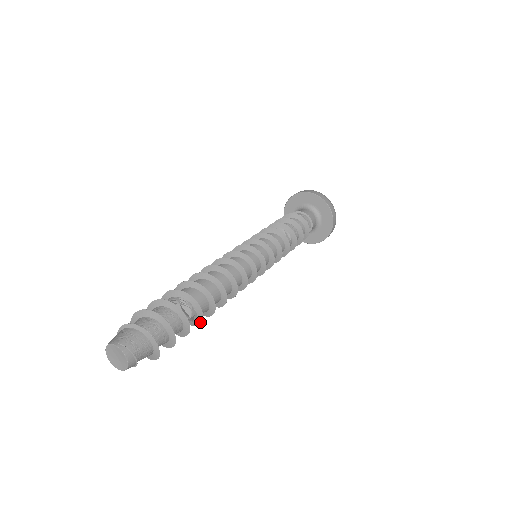
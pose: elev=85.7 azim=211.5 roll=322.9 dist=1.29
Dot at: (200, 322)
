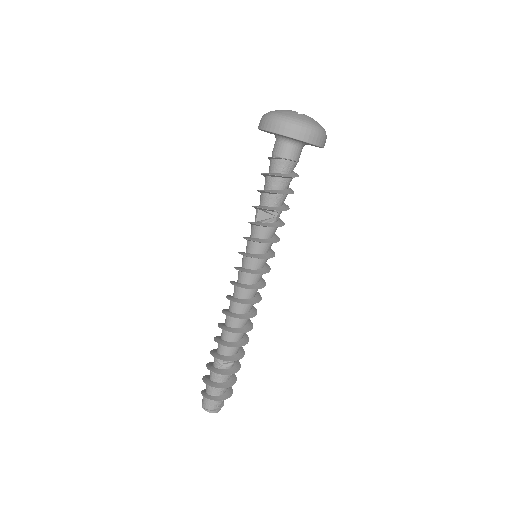
Dot at: (243, 356)
